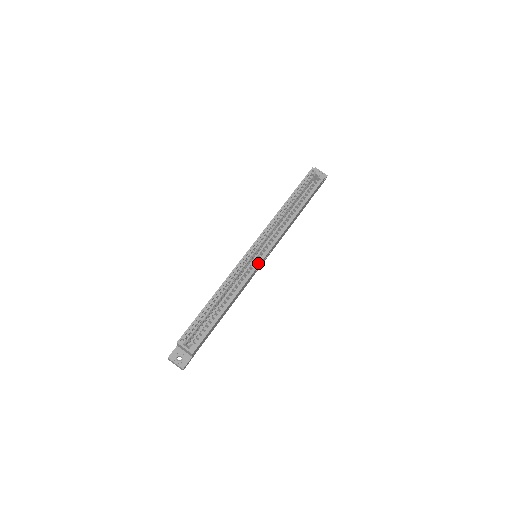
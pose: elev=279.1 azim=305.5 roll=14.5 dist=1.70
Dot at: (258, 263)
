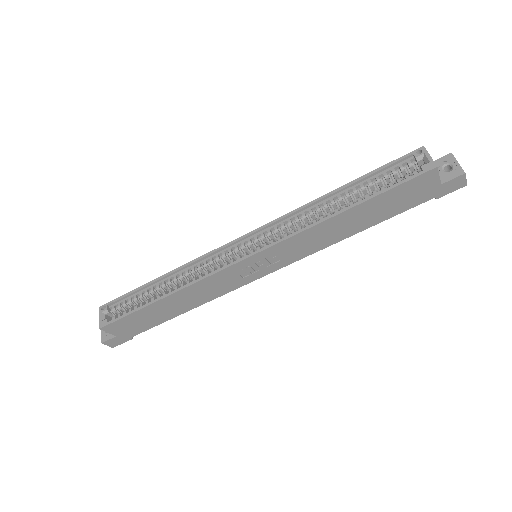
Dot at: (232, 262)
